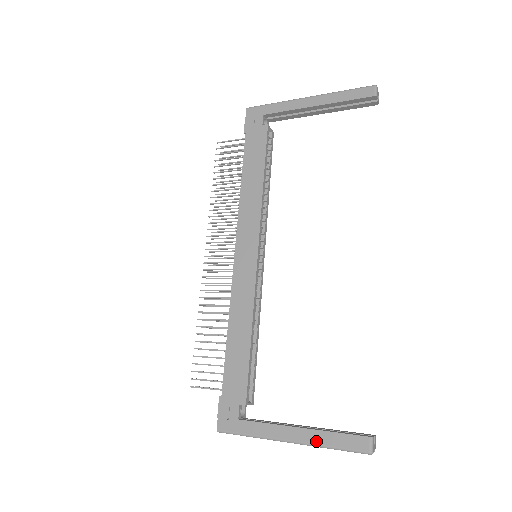
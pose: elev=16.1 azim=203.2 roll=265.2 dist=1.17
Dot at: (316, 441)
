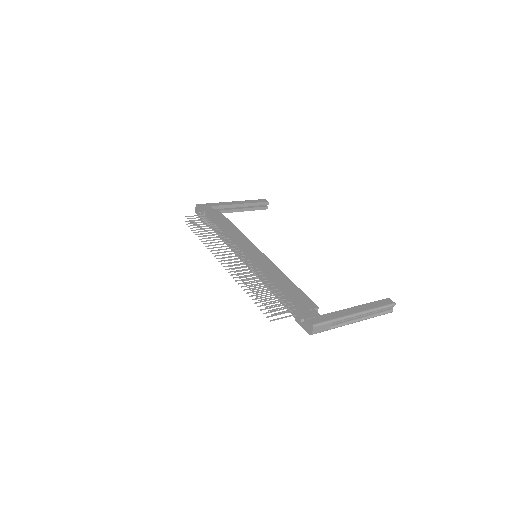
Dot at: (369, 308)
